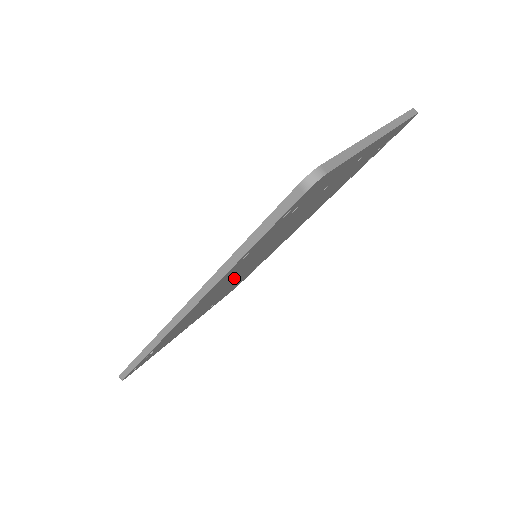
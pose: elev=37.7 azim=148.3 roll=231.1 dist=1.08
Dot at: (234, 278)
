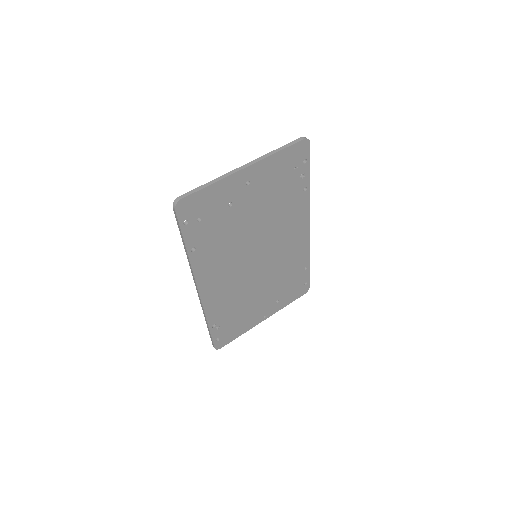
Dot at: (243, 272)
